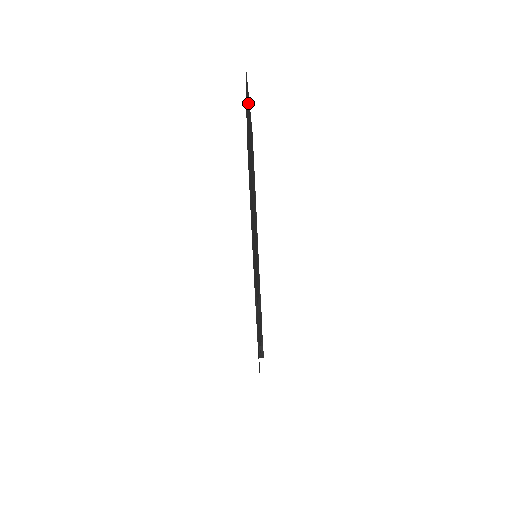
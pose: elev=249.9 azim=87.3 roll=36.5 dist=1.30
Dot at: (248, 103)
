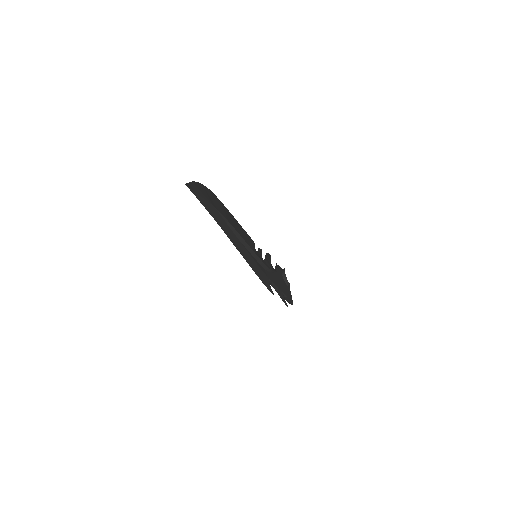
Dot at: (199, 199)
